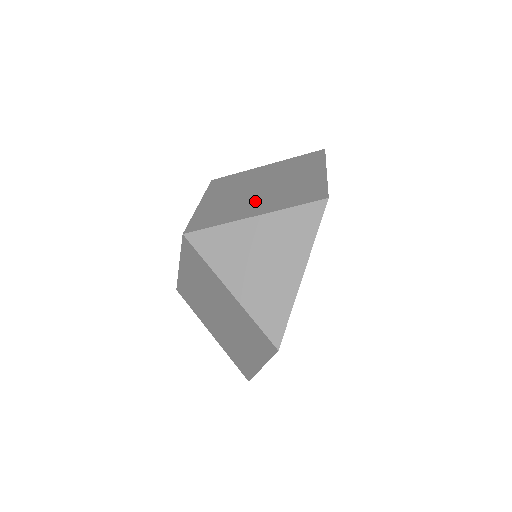
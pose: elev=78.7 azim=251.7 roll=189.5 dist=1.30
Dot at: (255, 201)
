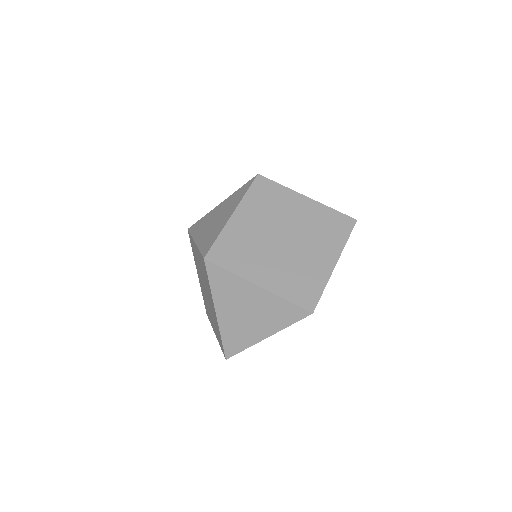
Dot at: (270, 260)
